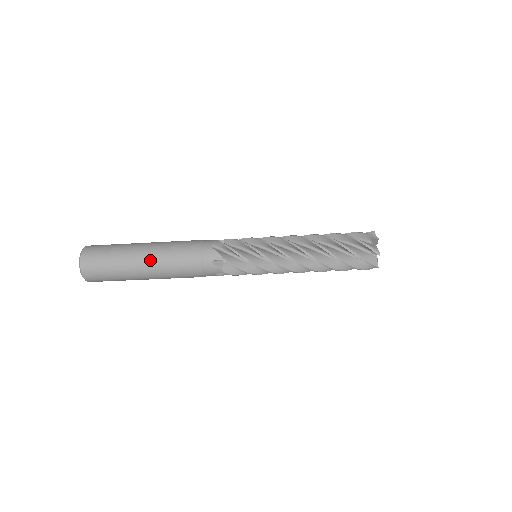
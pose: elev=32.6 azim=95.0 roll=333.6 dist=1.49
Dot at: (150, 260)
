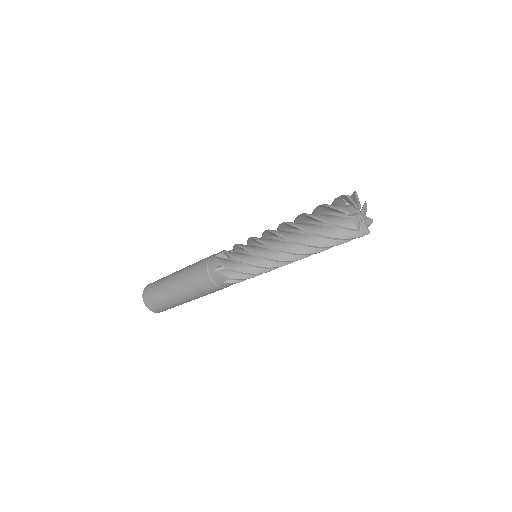
Dot at: (178, 281)
